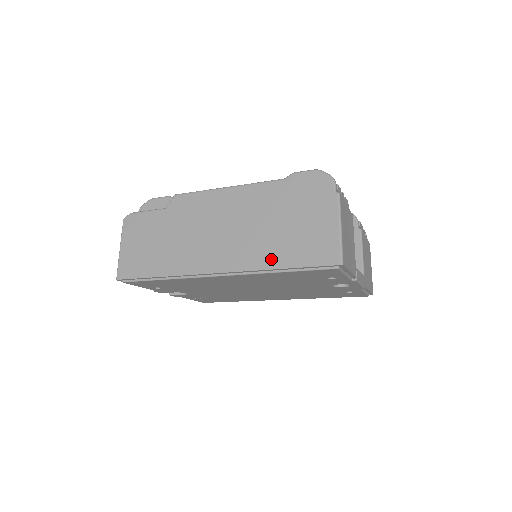
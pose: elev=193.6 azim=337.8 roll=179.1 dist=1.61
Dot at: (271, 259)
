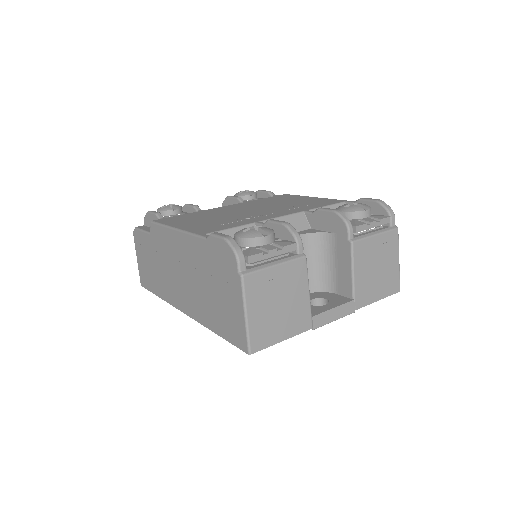
Dot at: (208, 320)
